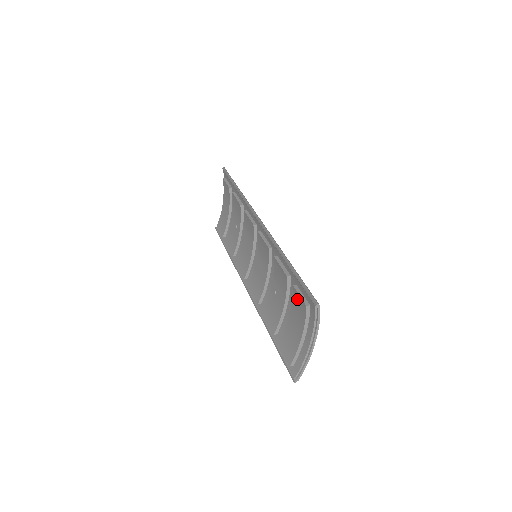
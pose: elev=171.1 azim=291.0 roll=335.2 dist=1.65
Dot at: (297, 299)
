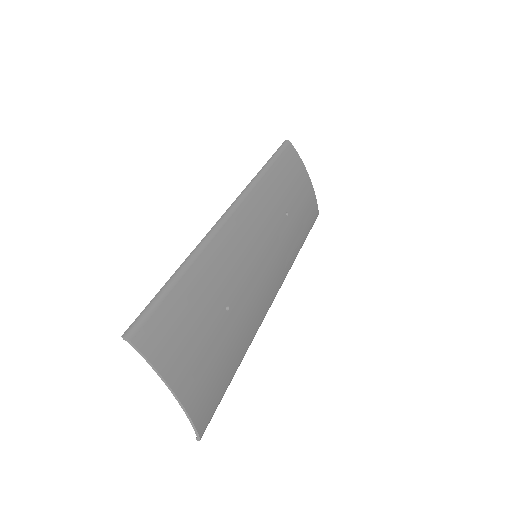
Dot at: occluded
